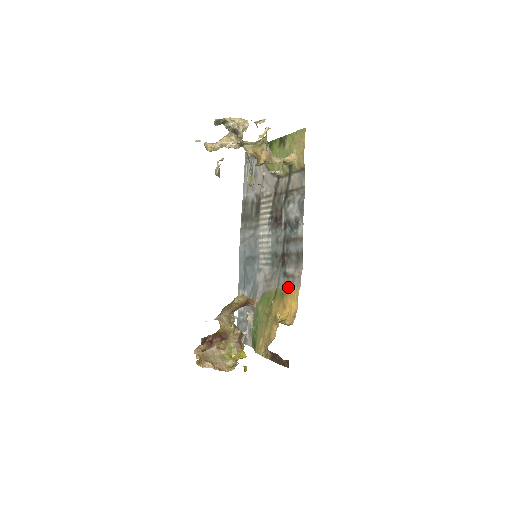
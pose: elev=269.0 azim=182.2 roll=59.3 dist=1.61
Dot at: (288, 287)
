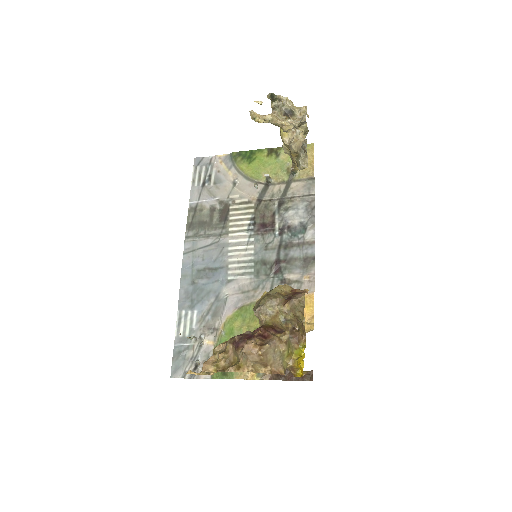
Dot at: occluded
